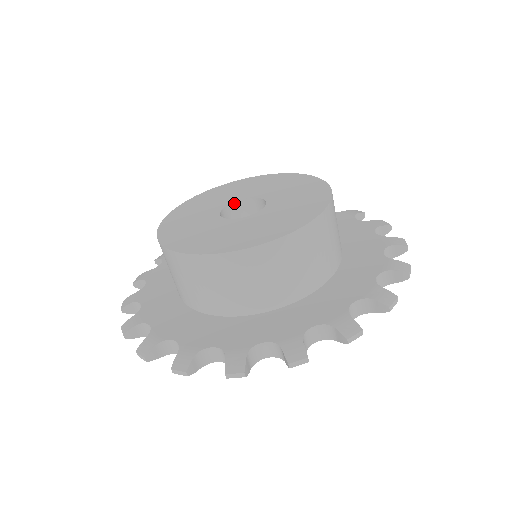
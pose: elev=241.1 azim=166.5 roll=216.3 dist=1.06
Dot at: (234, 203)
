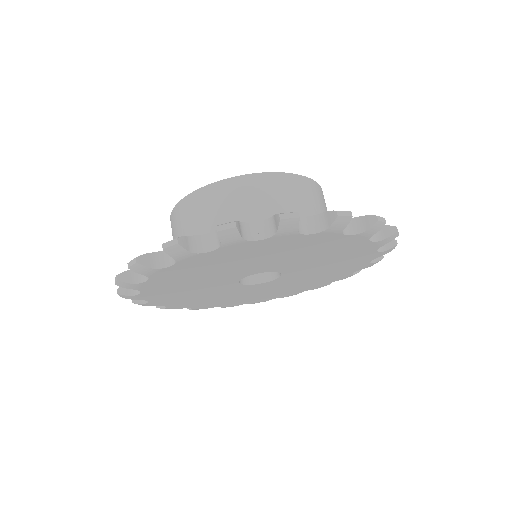
Dot at: occluded
